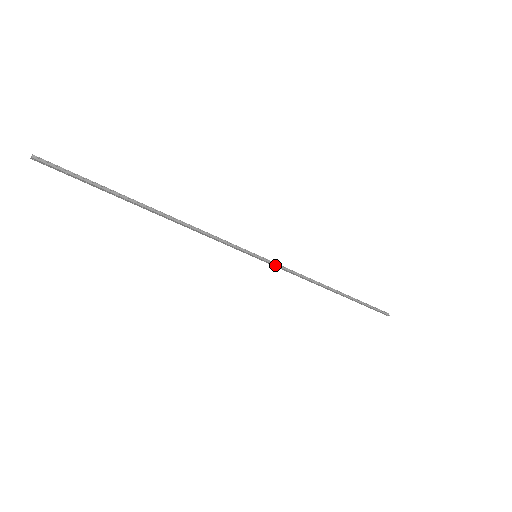
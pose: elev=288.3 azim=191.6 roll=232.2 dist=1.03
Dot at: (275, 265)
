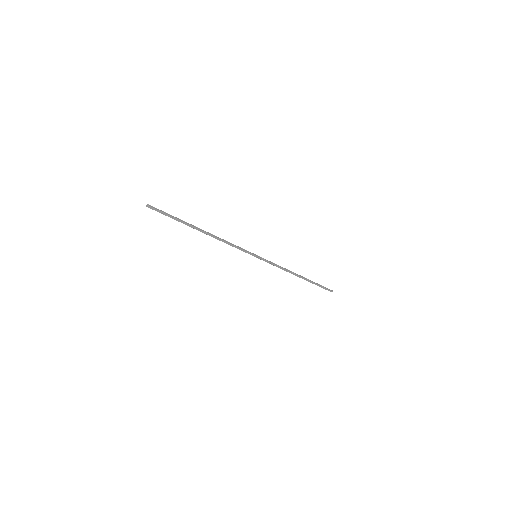
Dot at: (267, 261)
